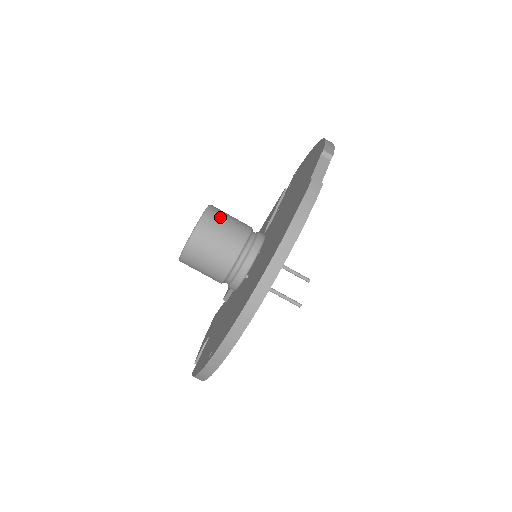
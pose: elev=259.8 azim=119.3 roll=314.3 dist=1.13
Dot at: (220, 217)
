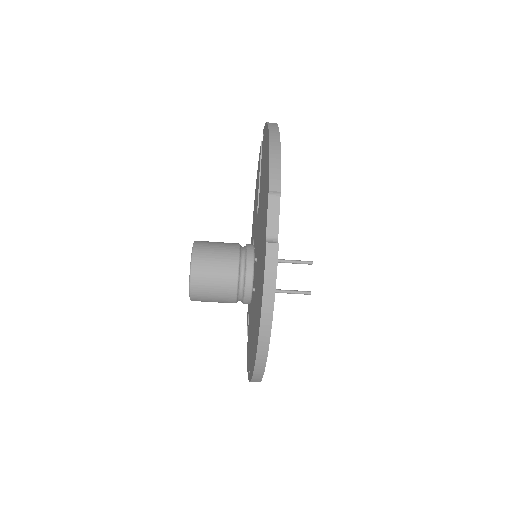
Dot at: (206, 262)
